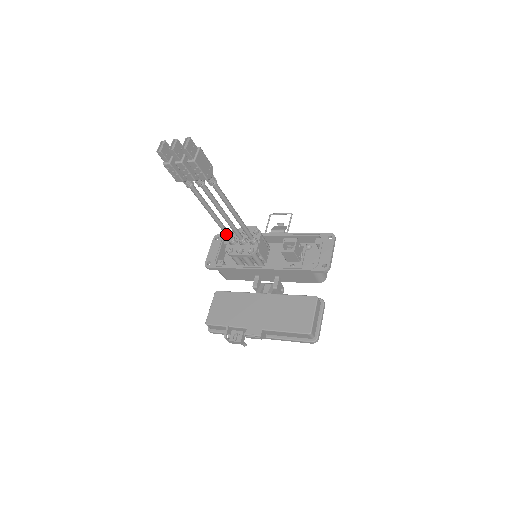
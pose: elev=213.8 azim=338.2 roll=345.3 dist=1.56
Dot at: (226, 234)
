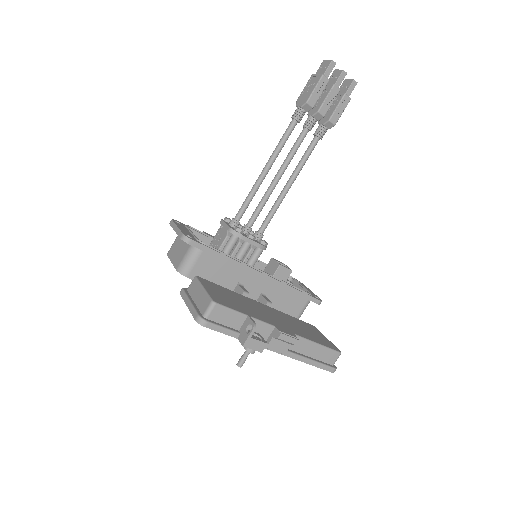
Dot at: (245, 209)
